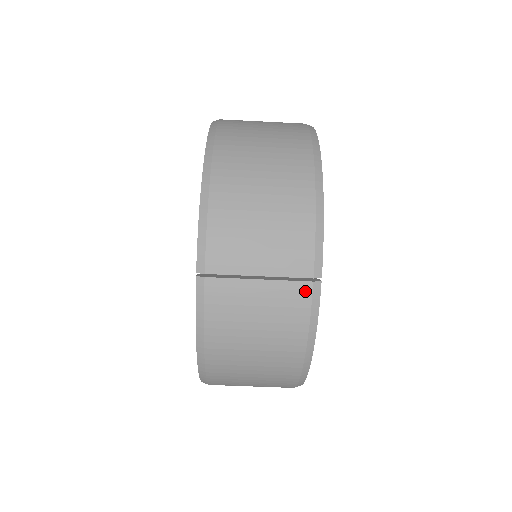
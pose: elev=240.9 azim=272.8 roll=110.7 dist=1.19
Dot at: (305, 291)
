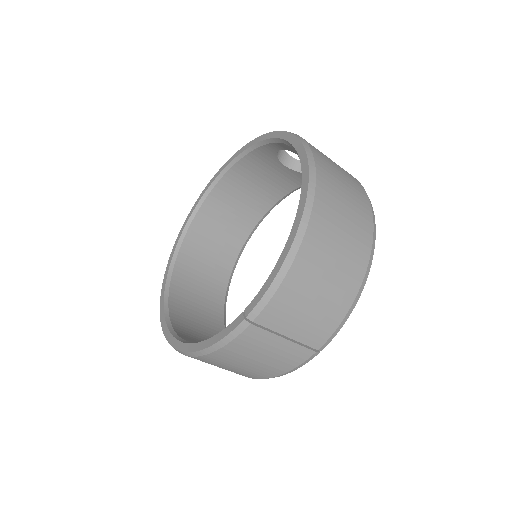
Dot at: (307, 355)
